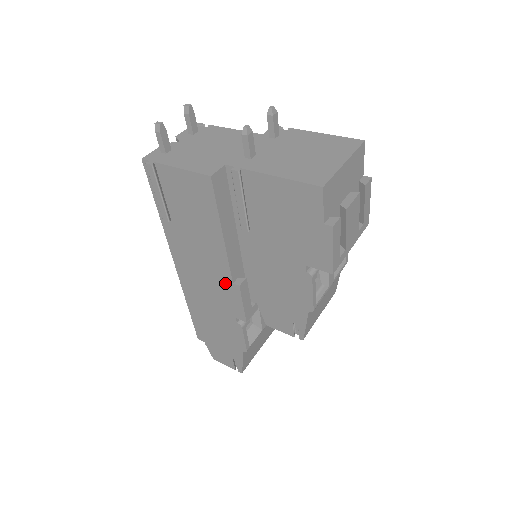
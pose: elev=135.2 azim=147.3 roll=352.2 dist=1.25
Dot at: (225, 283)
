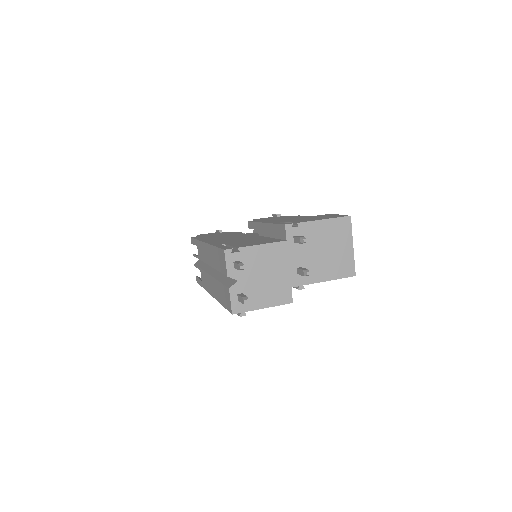
Dot at: occluded
